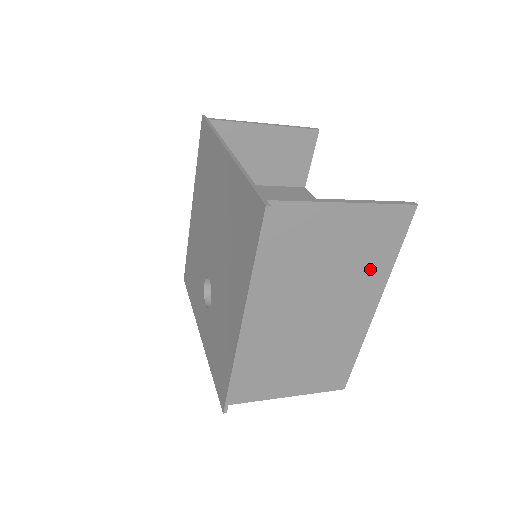
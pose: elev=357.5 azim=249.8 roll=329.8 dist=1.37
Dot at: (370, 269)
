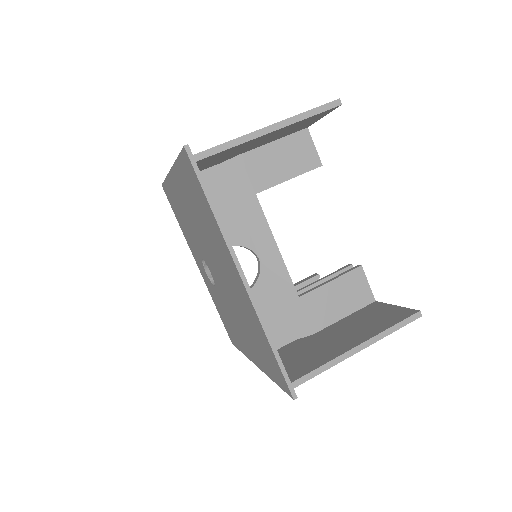
Dot at: occluded
